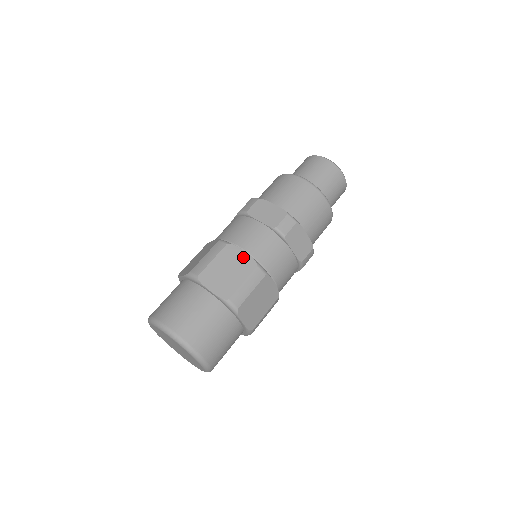
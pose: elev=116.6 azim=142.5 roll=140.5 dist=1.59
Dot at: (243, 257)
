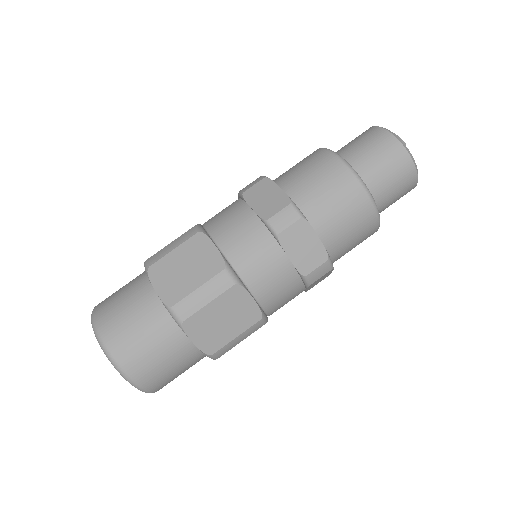
Dot at: (249, 306)
